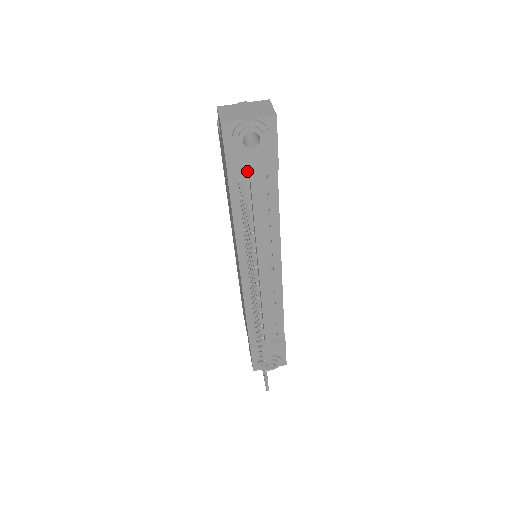
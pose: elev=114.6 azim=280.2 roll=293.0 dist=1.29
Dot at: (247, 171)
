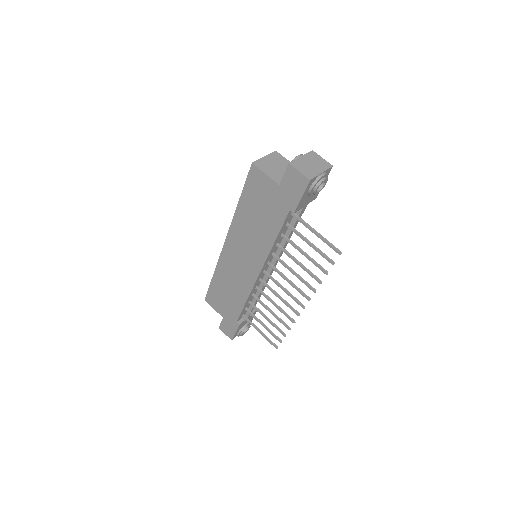
Dot at: (303, 205)
